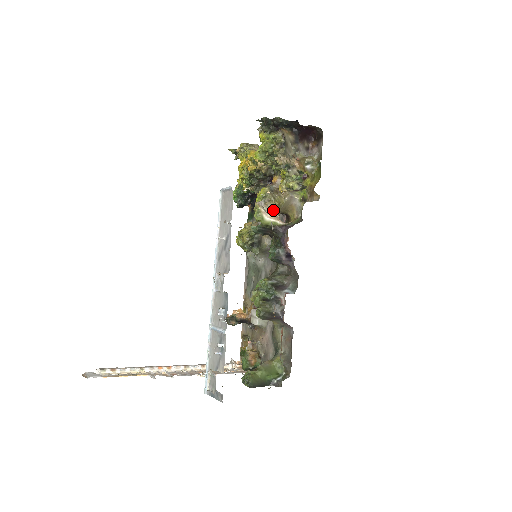
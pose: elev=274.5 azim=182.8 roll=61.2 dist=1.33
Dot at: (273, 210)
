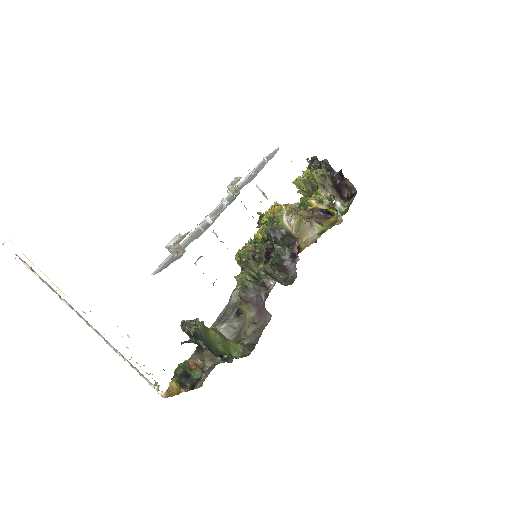
Dot at: (292, 222)
